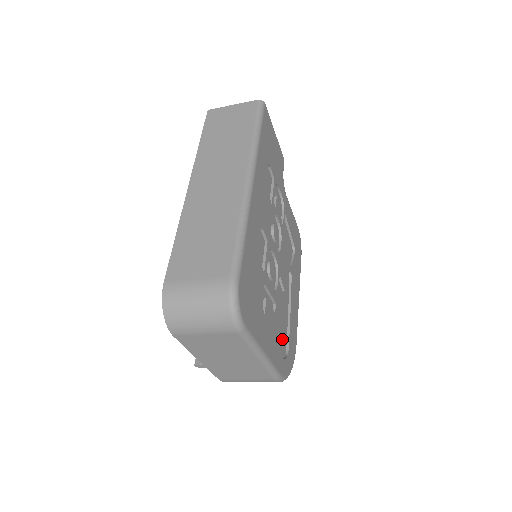
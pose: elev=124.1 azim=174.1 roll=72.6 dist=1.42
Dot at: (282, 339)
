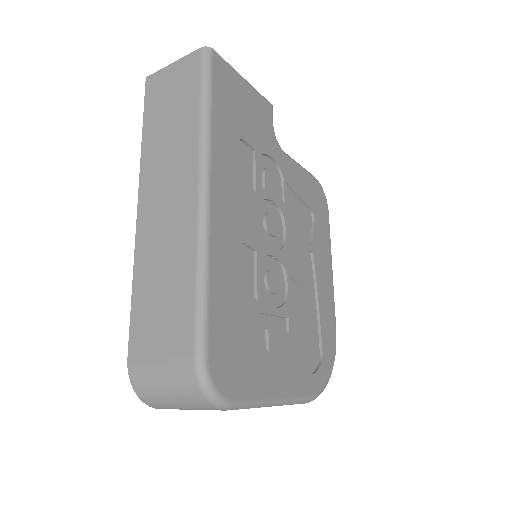
Dot at: (310, 347)
